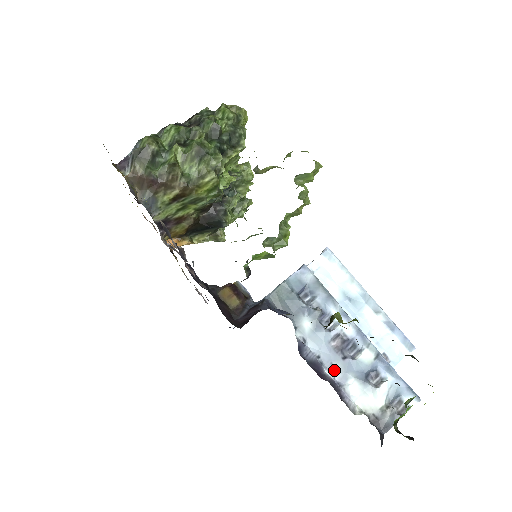
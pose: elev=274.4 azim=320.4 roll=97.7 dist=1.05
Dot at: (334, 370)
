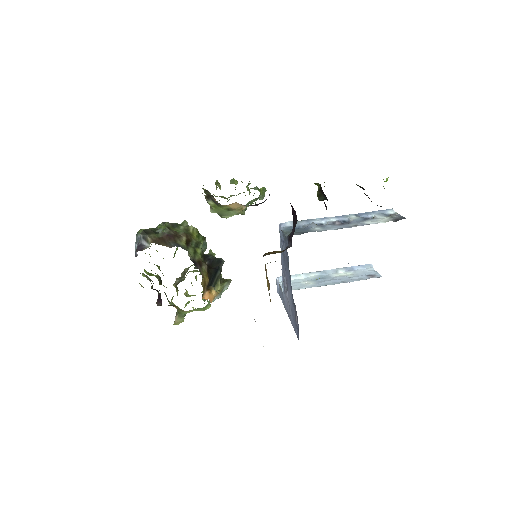
Dot at: (354, 226)
